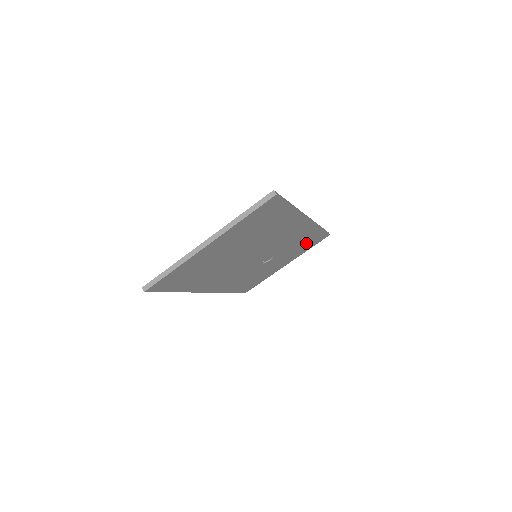
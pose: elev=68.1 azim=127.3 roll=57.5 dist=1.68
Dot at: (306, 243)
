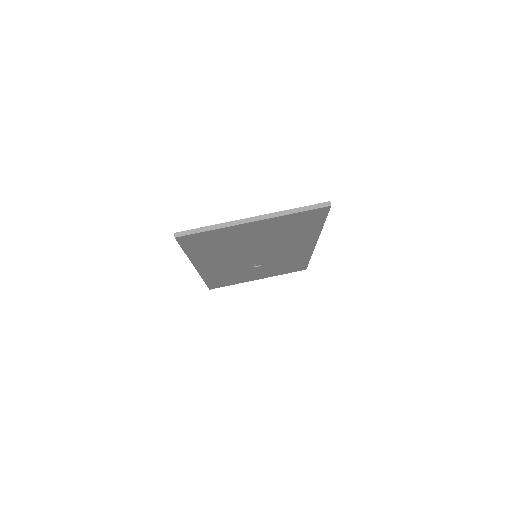
Dot at: (289, 267)
